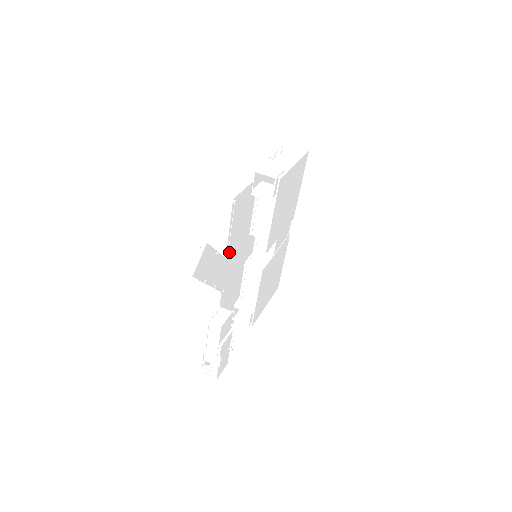
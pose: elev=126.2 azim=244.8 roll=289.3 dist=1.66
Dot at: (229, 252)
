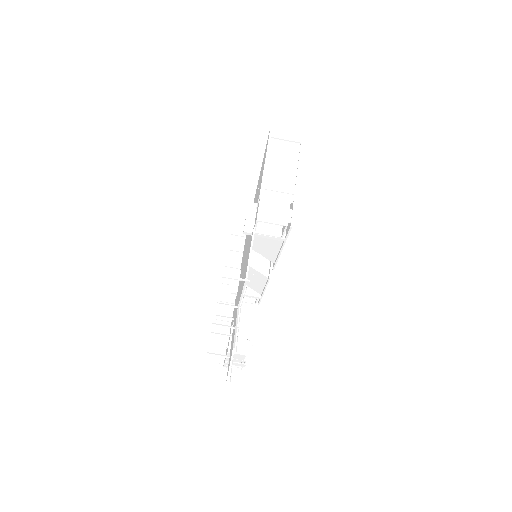
Dot at: occluded
